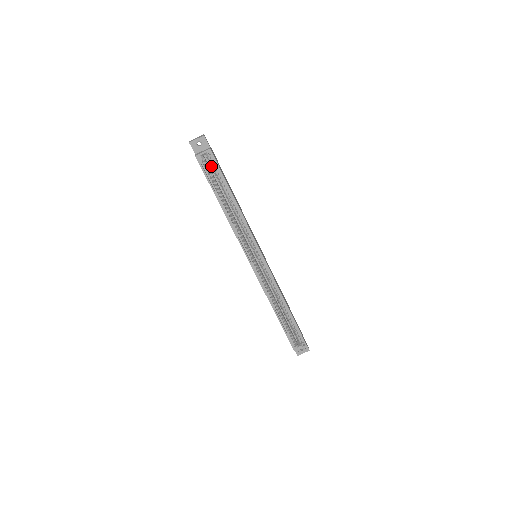
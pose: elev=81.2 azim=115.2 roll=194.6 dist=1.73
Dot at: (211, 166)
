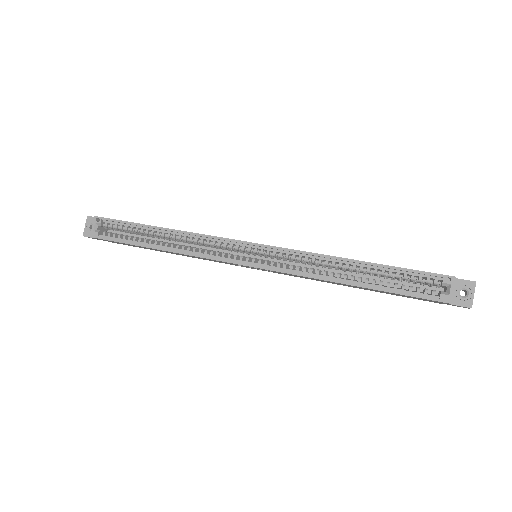
Dot at: (116, 230)
